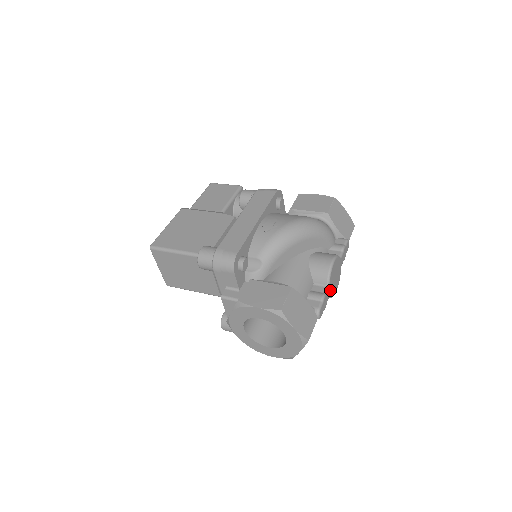
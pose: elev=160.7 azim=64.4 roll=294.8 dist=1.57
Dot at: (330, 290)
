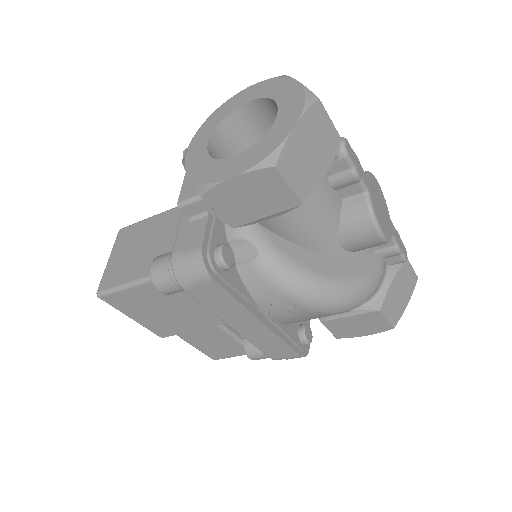
Dot at: (369, 187)
